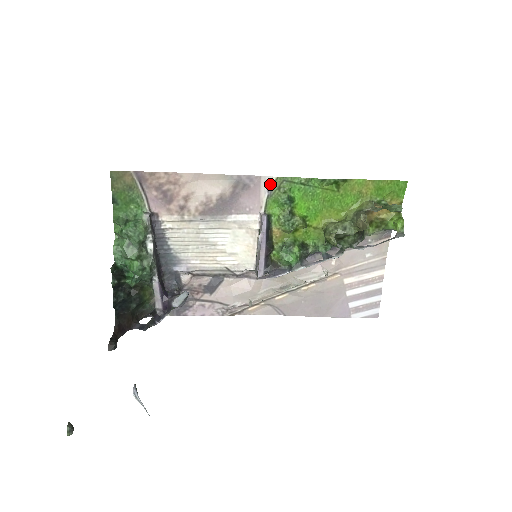
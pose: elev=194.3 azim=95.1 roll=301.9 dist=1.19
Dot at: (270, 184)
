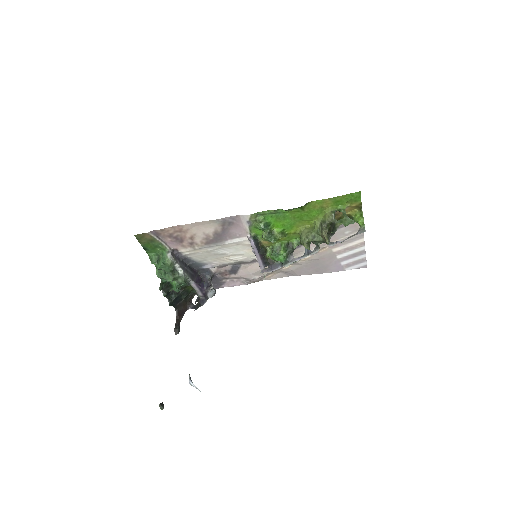
Dot at: (248, 219)
